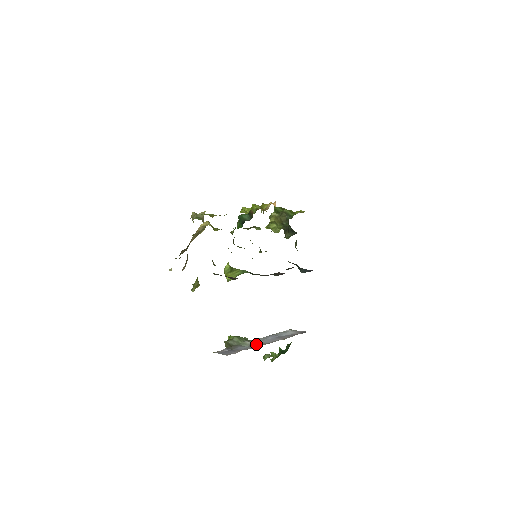
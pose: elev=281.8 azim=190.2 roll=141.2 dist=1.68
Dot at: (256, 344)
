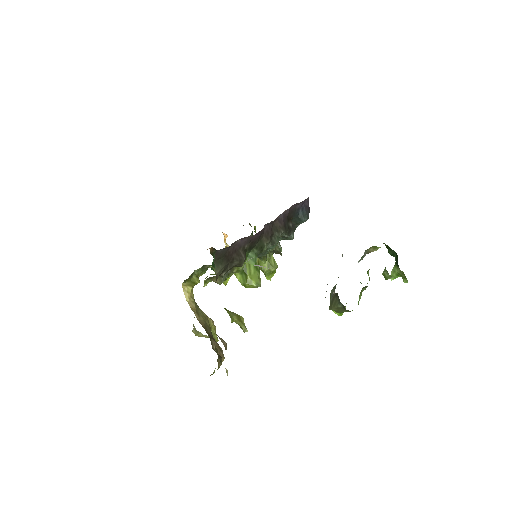
Dot at: occluded
